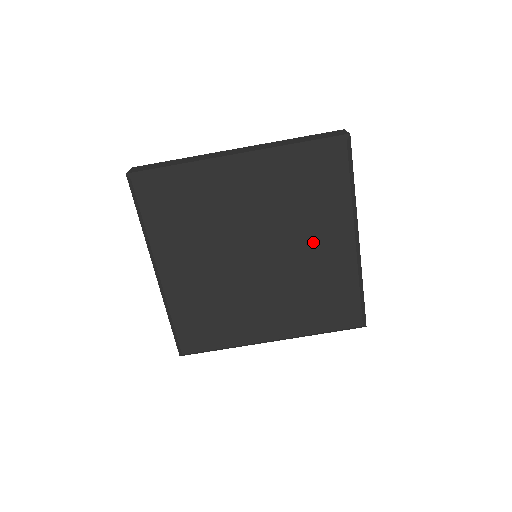
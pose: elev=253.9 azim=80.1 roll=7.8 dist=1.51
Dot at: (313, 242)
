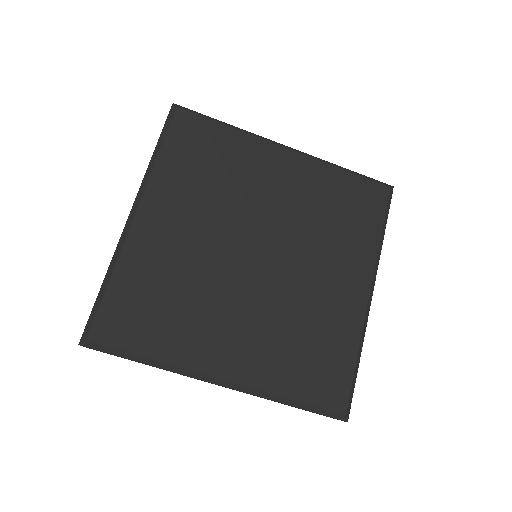
Dot at: (326, 268)
